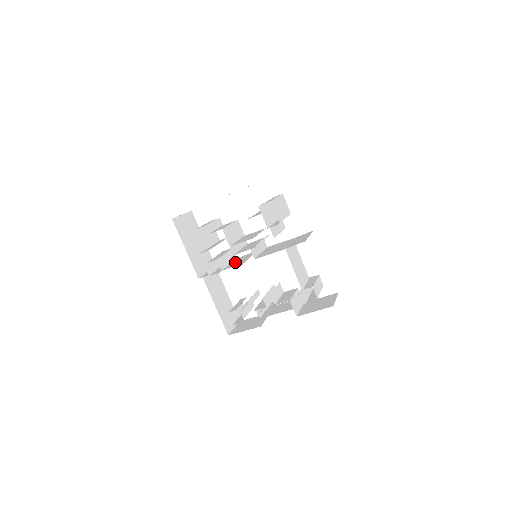
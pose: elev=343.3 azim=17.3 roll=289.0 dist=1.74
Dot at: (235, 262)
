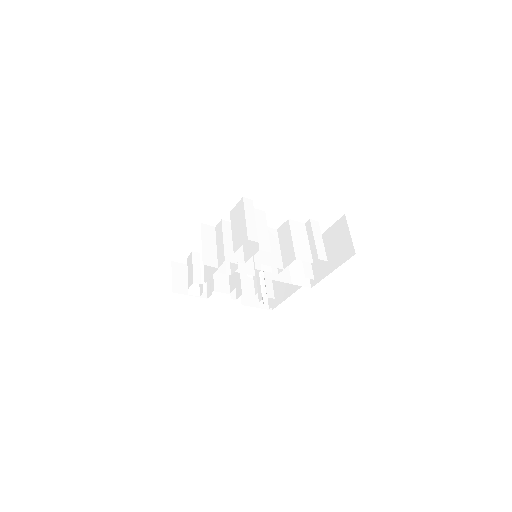
Dot at: occluded
